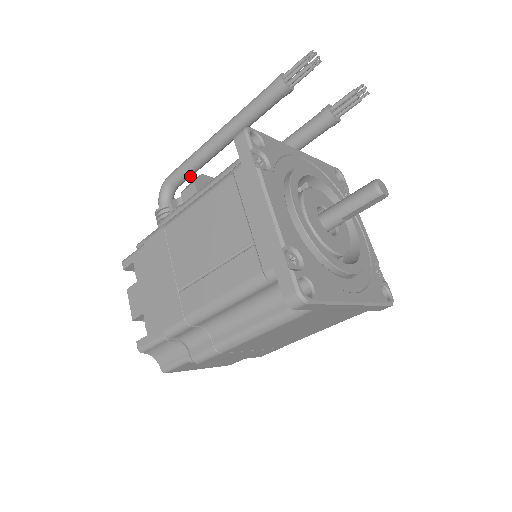
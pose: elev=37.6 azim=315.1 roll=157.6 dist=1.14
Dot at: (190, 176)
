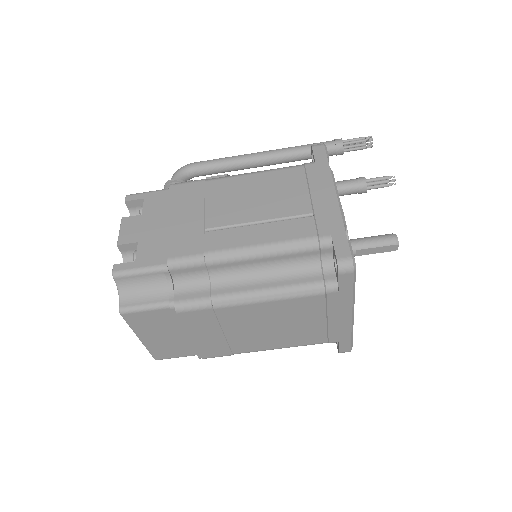
Dot at: (216, 172)
